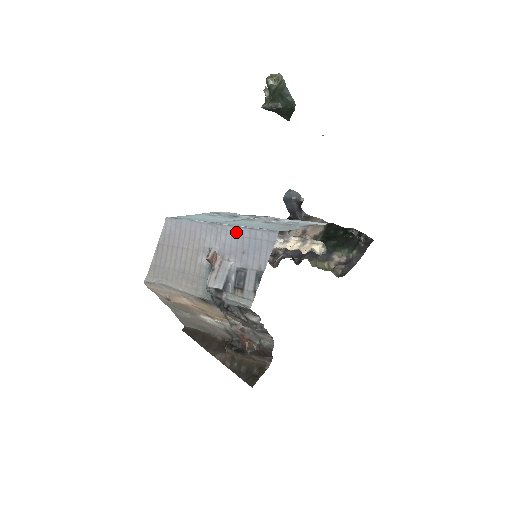
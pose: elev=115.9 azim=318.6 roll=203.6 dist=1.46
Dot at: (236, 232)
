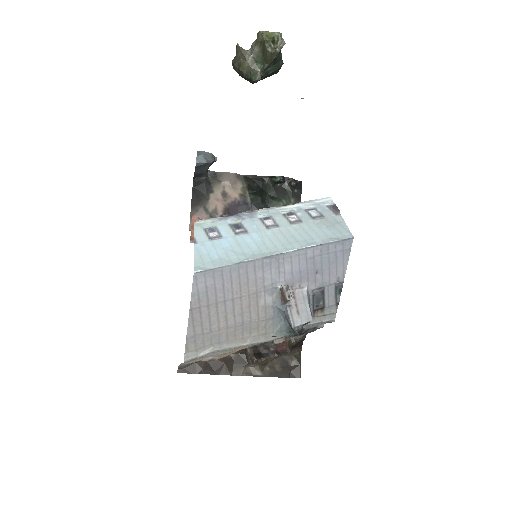
Dot at: (304, 255)
